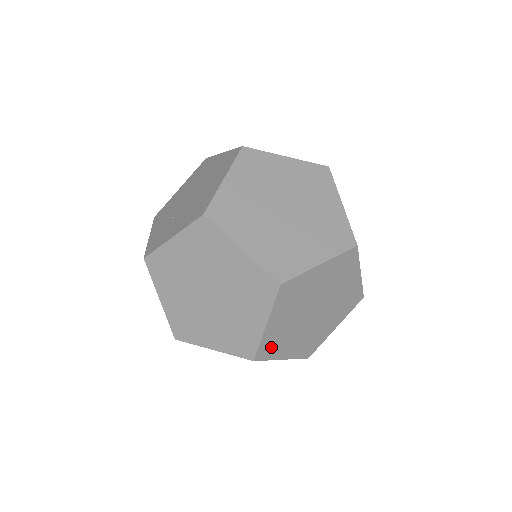
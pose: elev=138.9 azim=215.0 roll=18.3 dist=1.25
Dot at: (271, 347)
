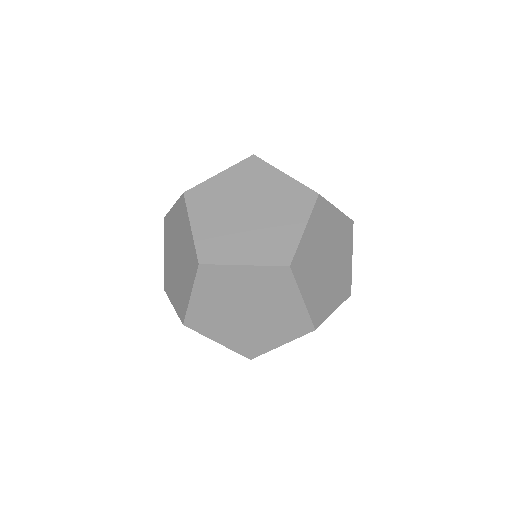
Dot at: (201, 322)
